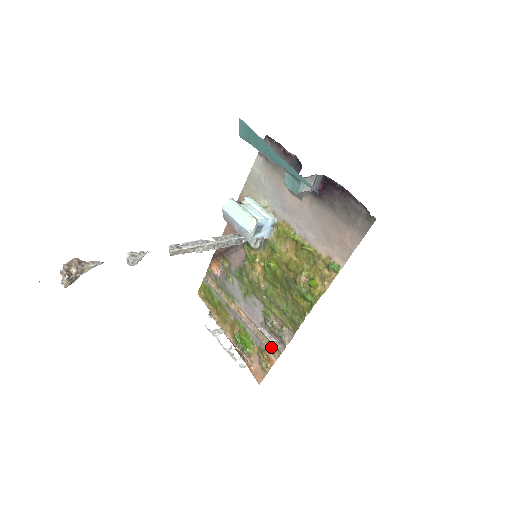
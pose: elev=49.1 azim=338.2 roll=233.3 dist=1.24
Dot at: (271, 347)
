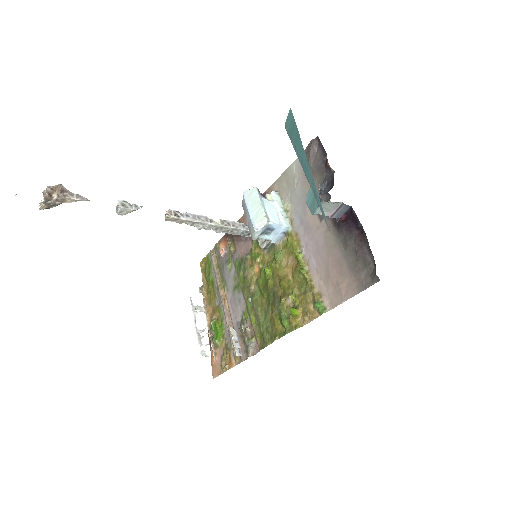
Dot at: occluded
